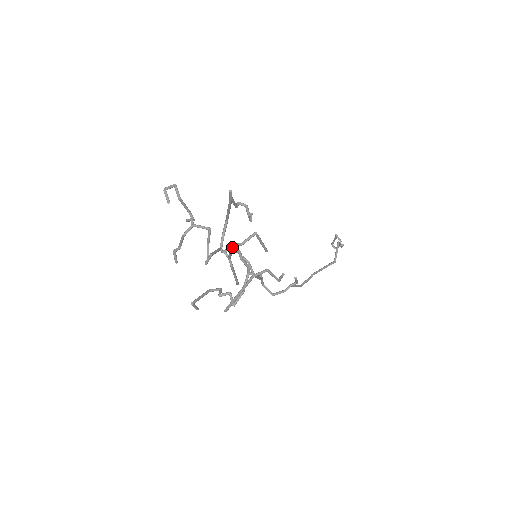
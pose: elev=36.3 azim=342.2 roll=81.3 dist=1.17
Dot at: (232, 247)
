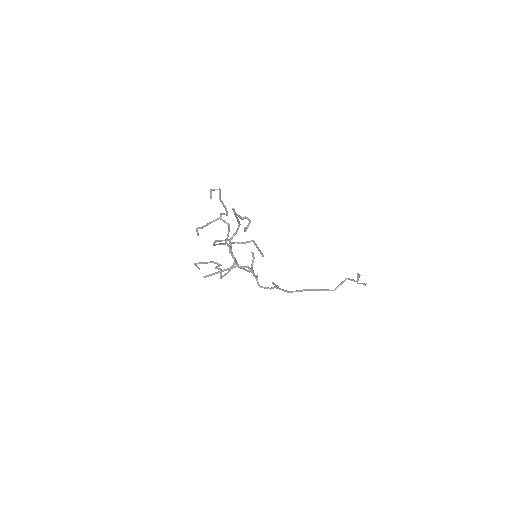
Dot at: (234, 242)
